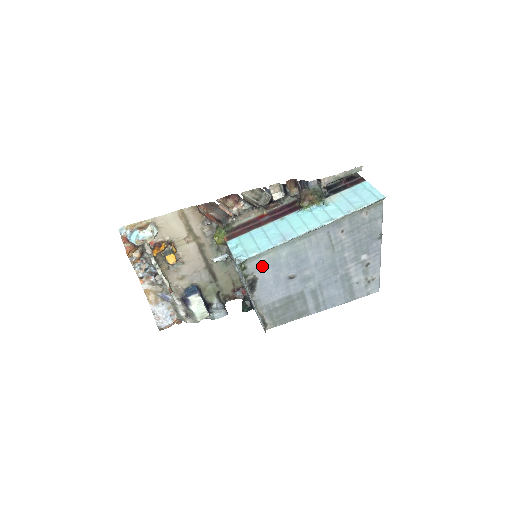
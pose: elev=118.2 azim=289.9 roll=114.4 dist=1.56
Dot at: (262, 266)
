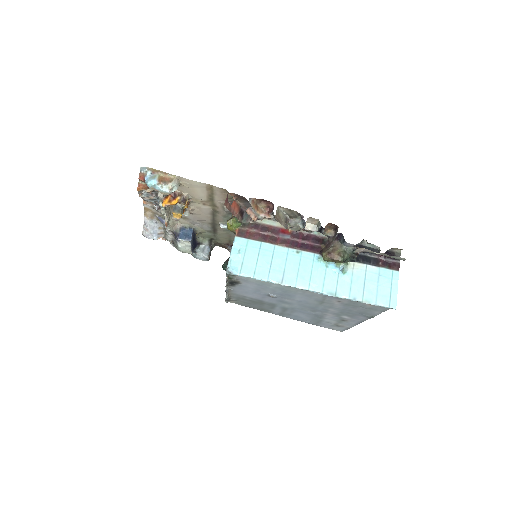
Dot at: (249, 281)
